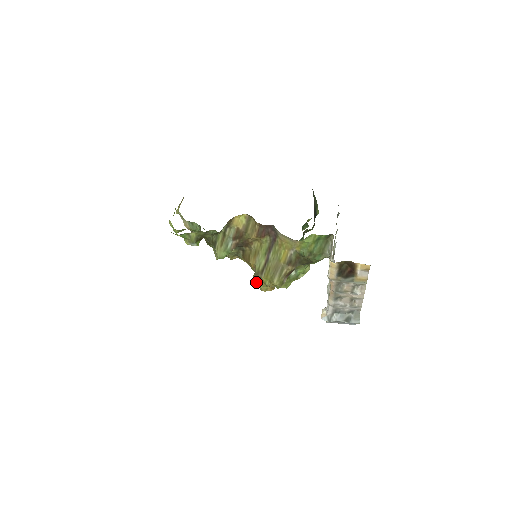
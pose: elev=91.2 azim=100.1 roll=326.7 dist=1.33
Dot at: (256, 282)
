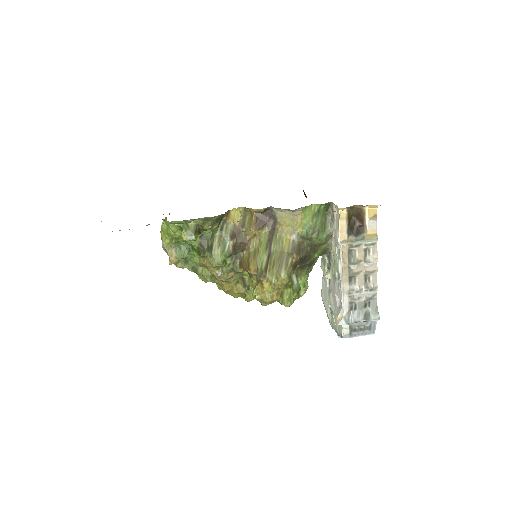
Dot at: (258, 295)
